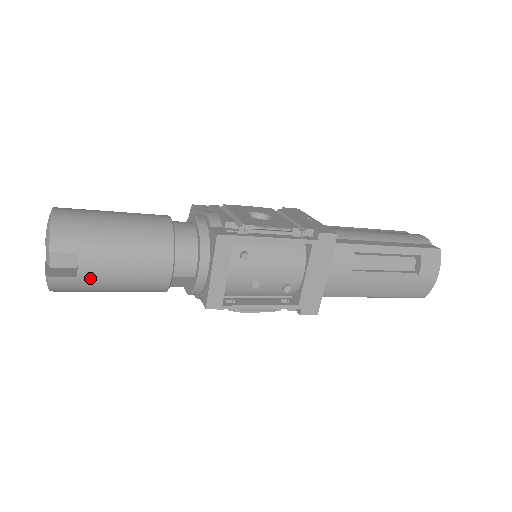
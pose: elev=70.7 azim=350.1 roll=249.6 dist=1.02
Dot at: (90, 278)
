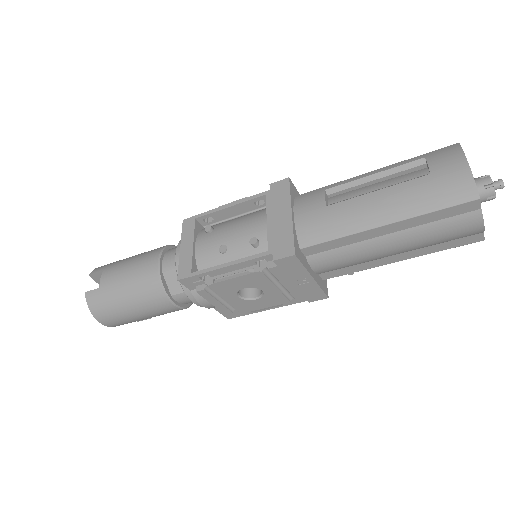
Dot at: (107, 286)
